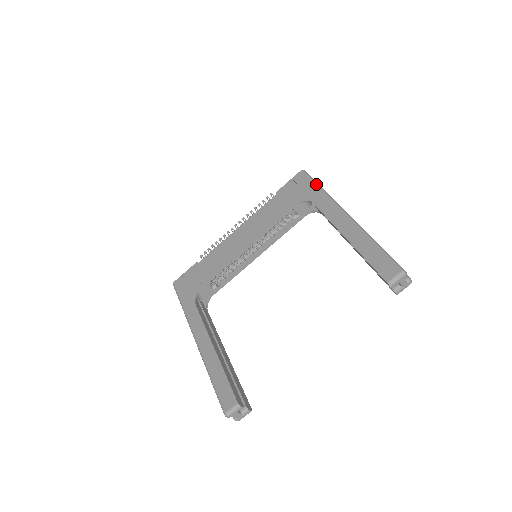
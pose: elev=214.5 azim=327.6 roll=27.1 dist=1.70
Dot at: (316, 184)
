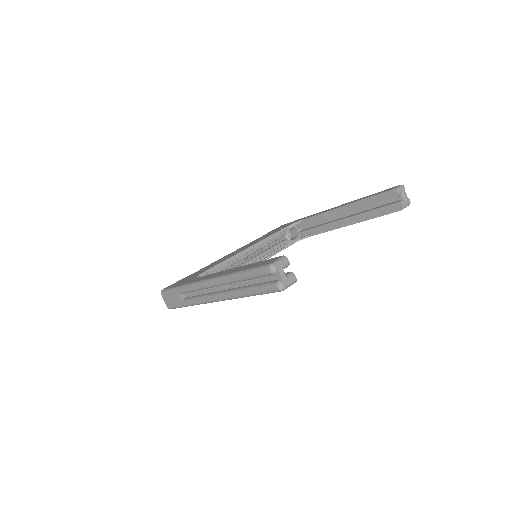
Dot at: occluded
